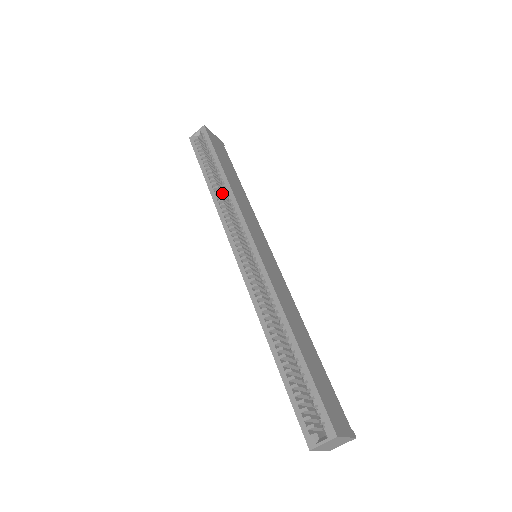
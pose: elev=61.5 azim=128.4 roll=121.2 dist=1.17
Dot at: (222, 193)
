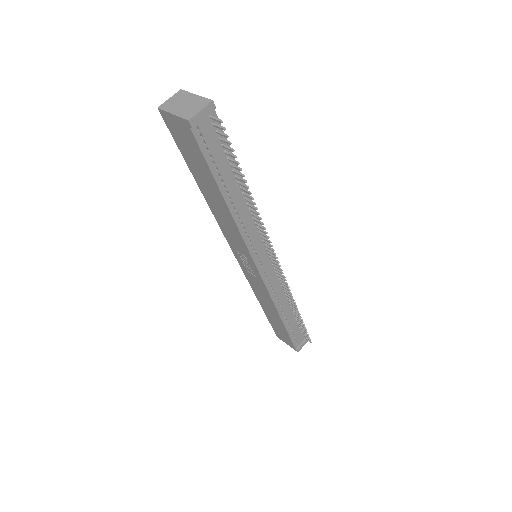
Dot at: occluded
